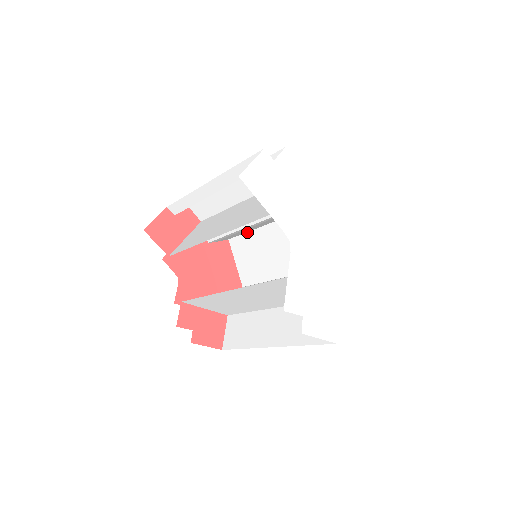
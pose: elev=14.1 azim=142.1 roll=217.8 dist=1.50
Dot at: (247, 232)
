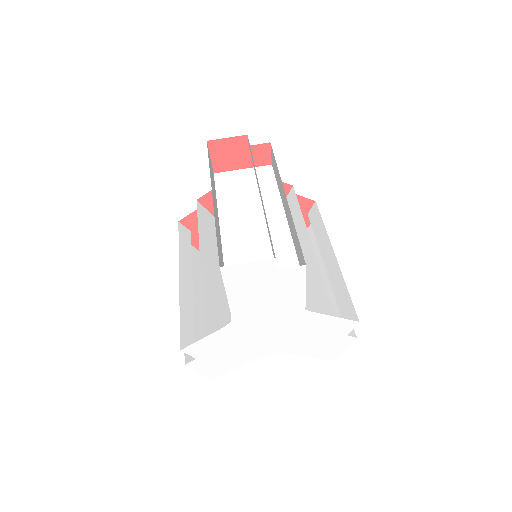
Dot at: occluded
